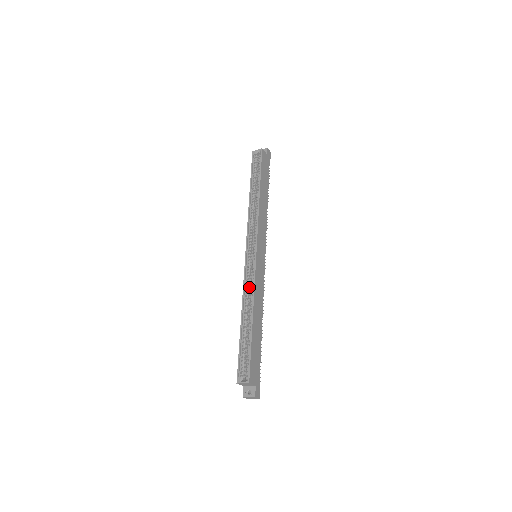
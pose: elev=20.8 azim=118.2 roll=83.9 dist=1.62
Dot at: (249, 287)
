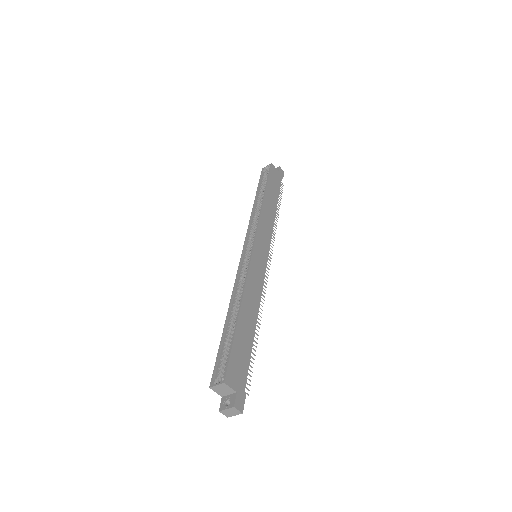
Dot at: (242, 283)
